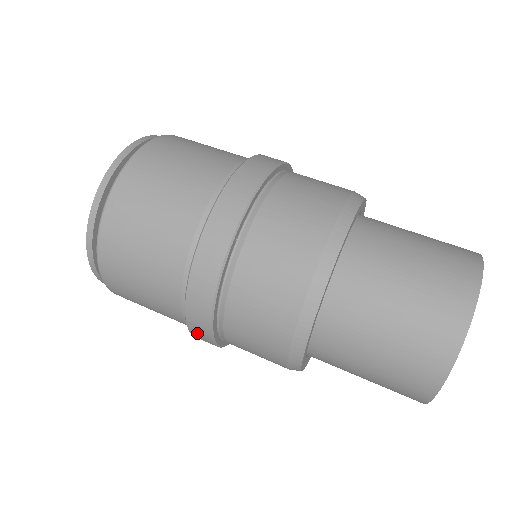
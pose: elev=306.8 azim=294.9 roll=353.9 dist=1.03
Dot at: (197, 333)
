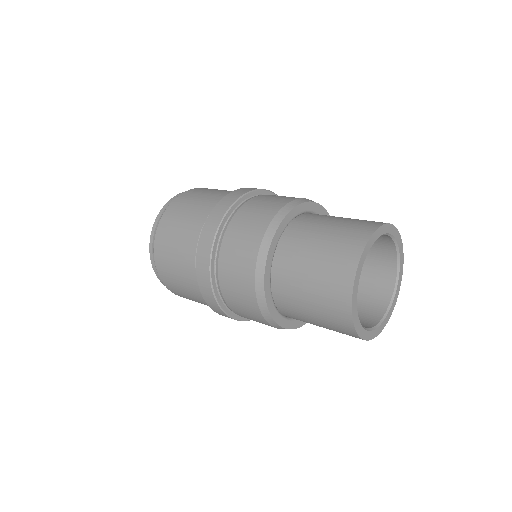
Dot at: (203, 284)
